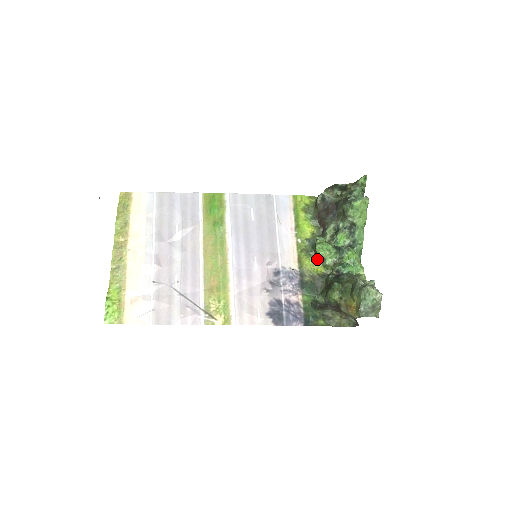
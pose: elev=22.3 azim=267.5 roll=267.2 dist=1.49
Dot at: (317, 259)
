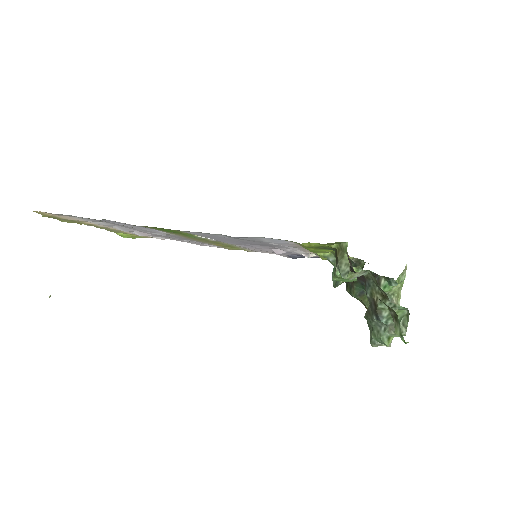
Dot at: occluded
